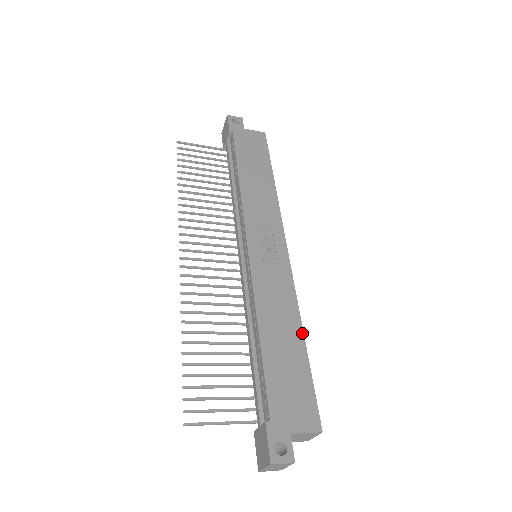
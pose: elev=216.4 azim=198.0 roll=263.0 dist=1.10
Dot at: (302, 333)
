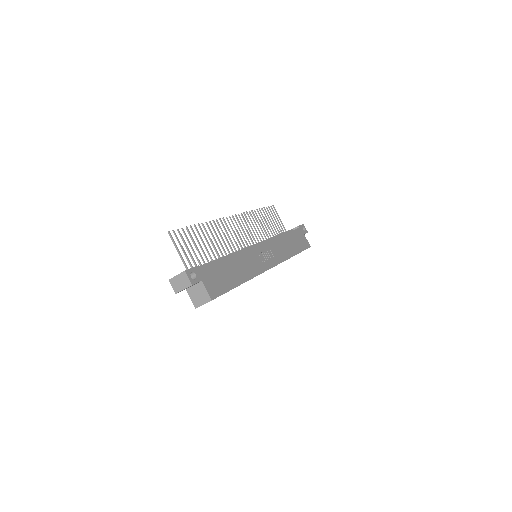
Dot at: (244, 282)
